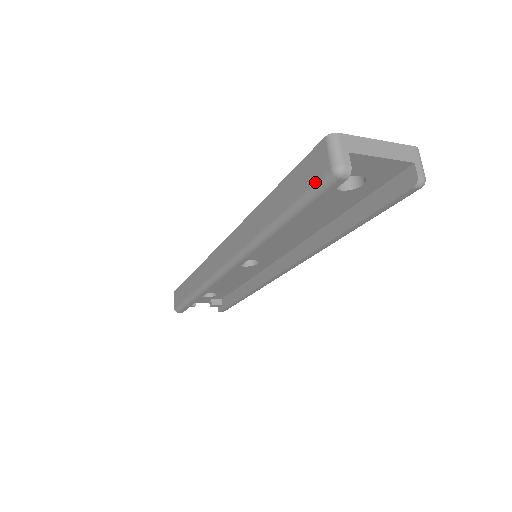
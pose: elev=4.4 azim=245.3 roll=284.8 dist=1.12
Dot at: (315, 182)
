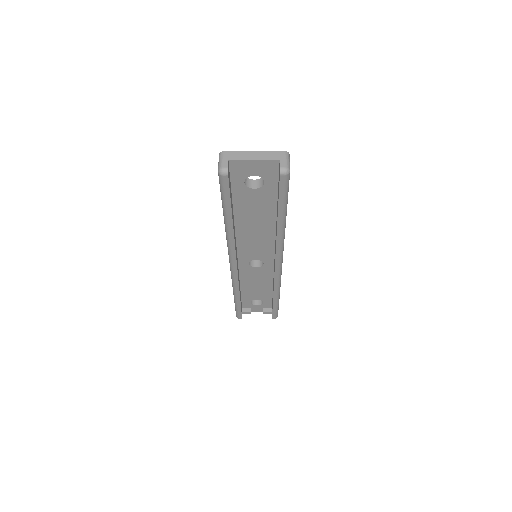
Dot at: (219, 182)
